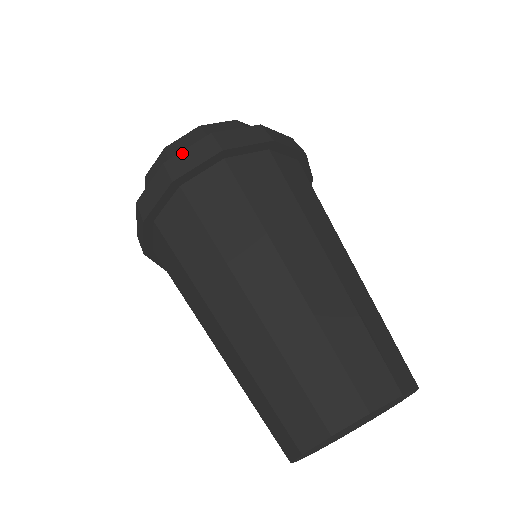
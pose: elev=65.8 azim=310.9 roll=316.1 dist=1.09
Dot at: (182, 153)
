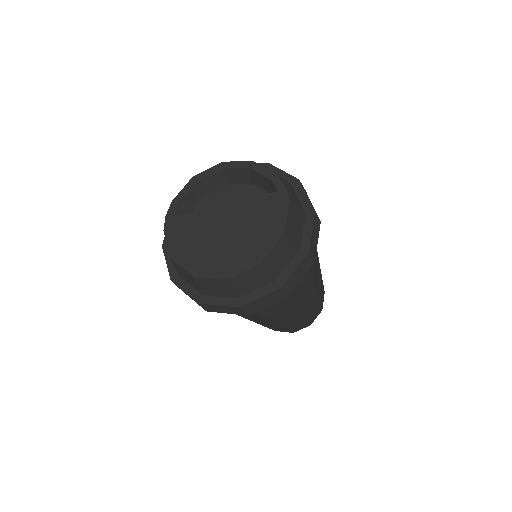
Dot at: (255, 301)
